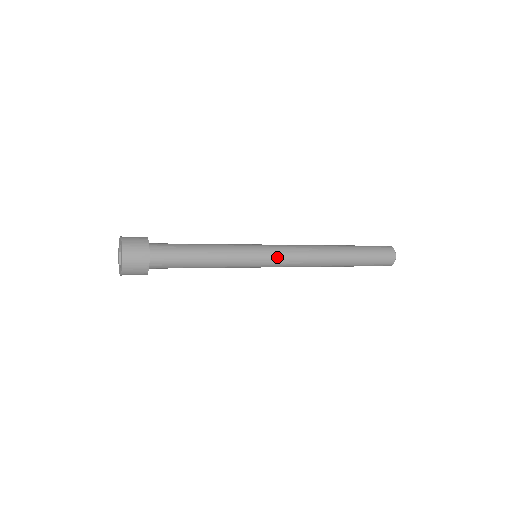
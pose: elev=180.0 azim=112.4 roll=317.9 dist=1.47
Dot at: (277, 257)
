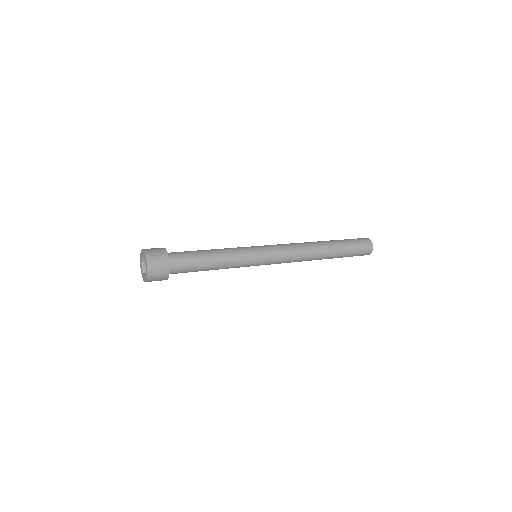
Dot at: occluded
